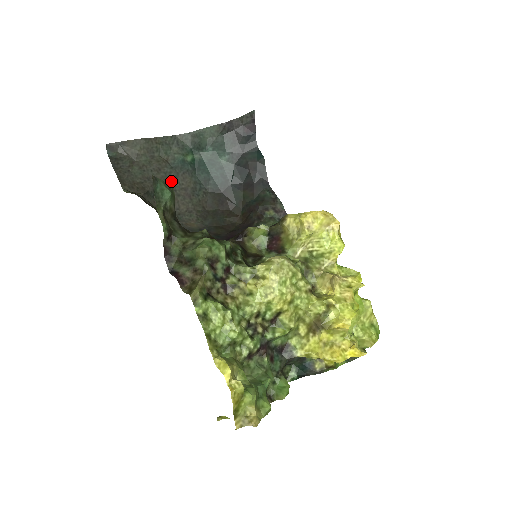
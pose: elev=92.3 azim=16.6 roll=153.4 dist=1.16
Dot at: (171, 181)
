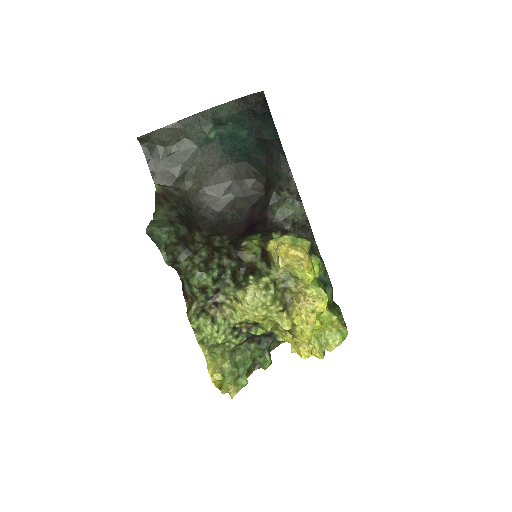
Dot at: (198, 161)
